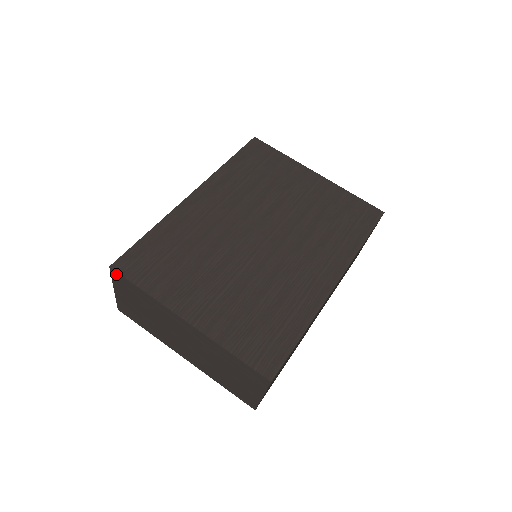
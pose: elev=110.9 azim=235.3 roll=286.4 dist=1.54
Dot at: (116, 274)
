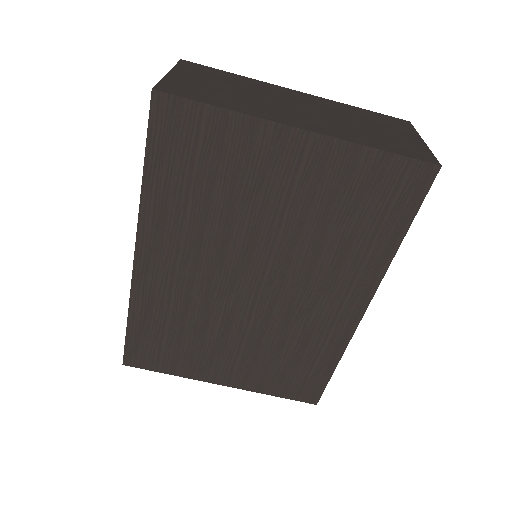
Dot at: occluded
